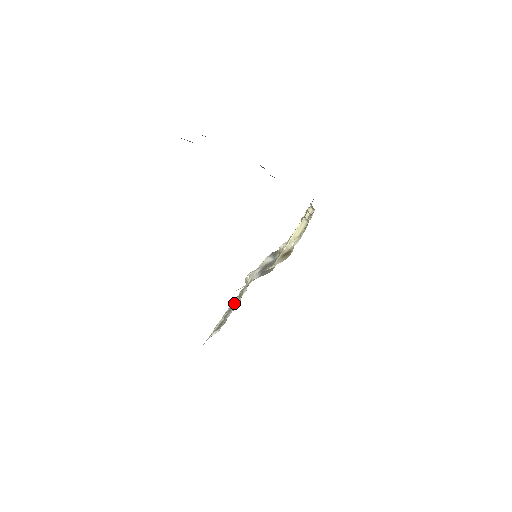
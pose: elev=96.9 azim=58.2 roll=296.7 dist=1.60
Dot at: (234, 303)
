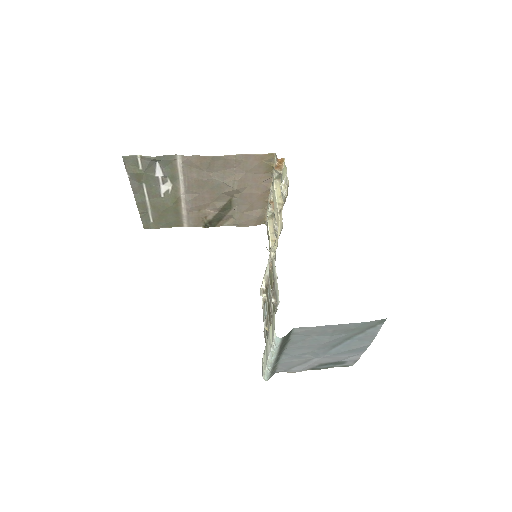
Dot at: occluded
